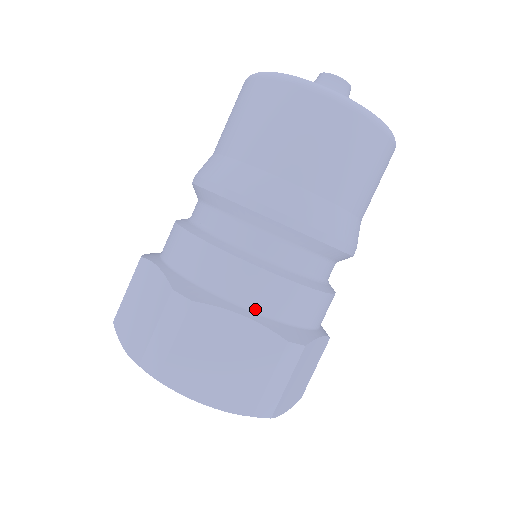
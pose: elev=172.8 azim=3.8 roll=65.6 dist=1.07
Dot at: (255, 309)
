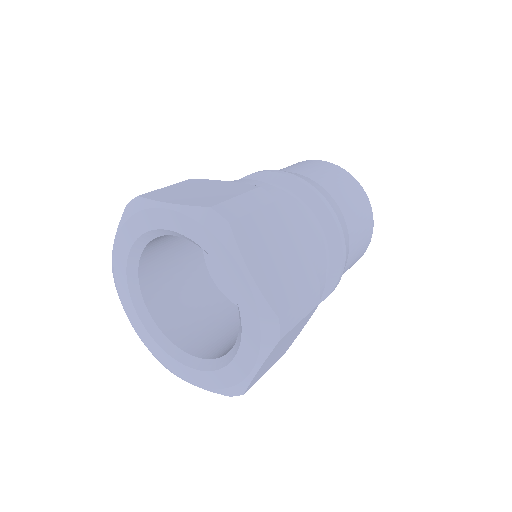
Dot at: occluded
